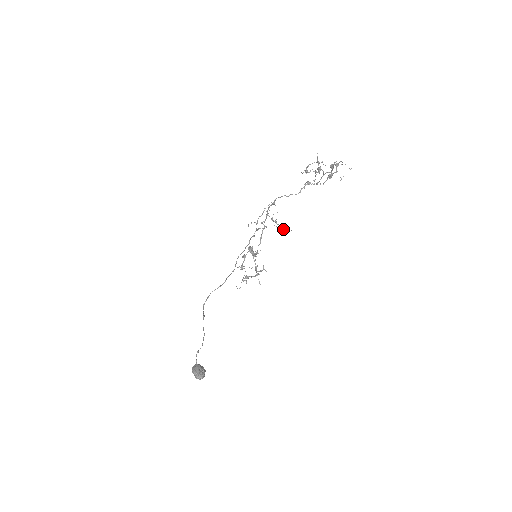
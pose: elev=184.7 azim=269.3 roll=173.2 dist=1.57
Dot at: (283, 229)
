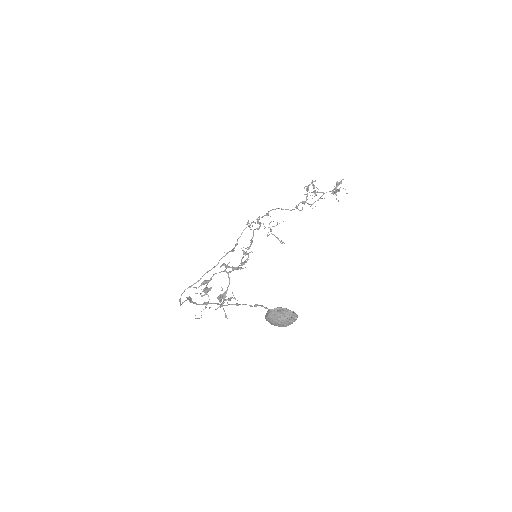
Dot at: (278, 239)
